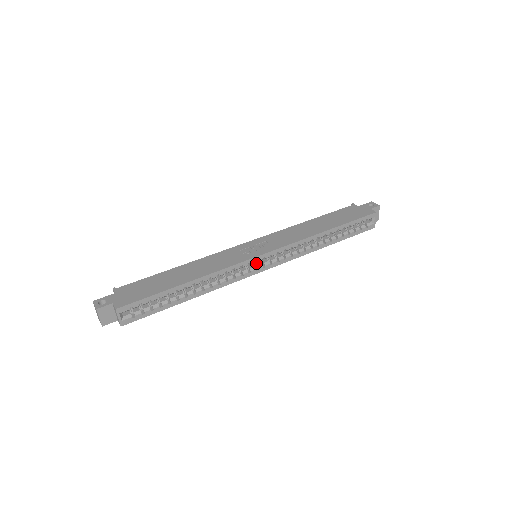
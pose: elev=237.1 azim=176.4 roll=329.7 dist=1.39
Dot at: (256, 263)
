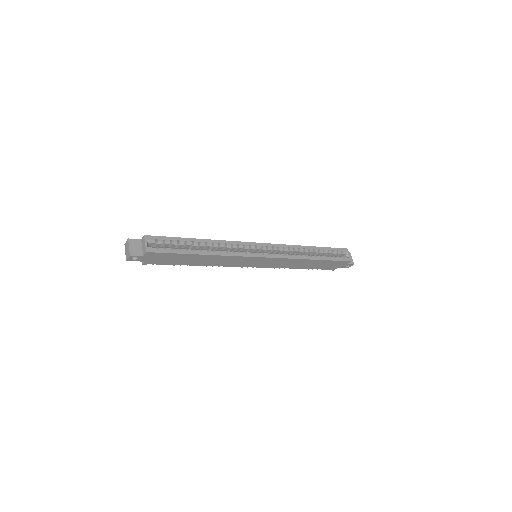
Dot at: occluded
